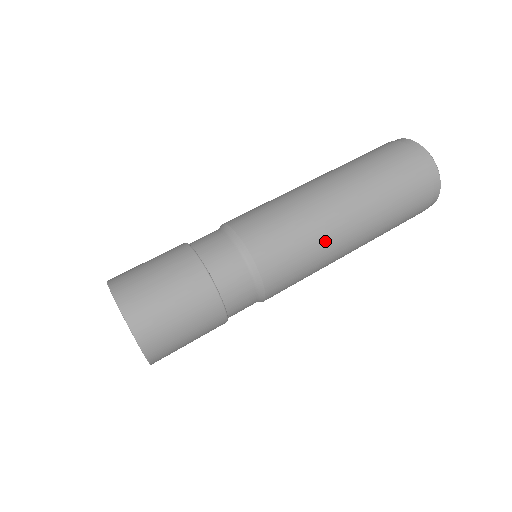
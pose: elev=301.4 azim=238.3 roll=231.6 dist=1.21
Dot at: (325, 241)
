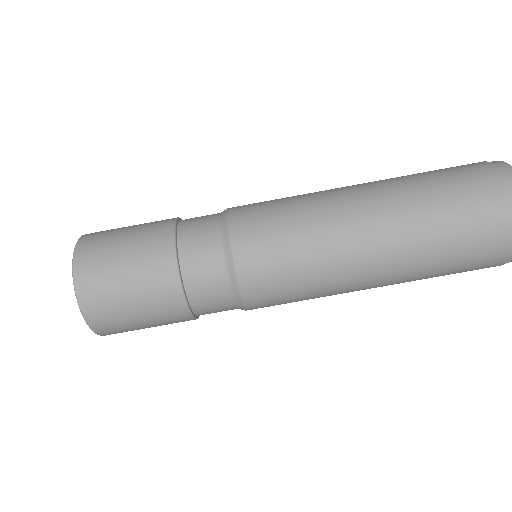
Dot at: occluded
